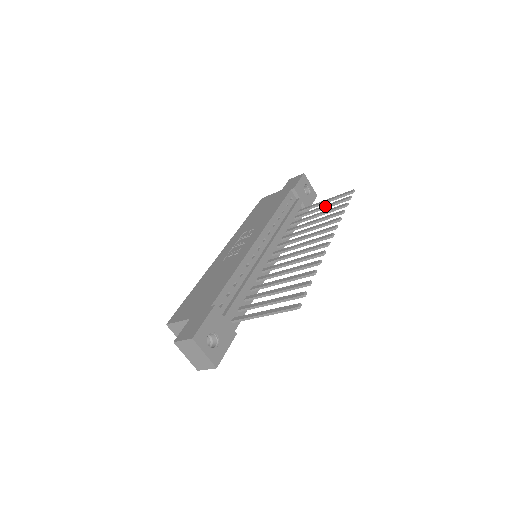
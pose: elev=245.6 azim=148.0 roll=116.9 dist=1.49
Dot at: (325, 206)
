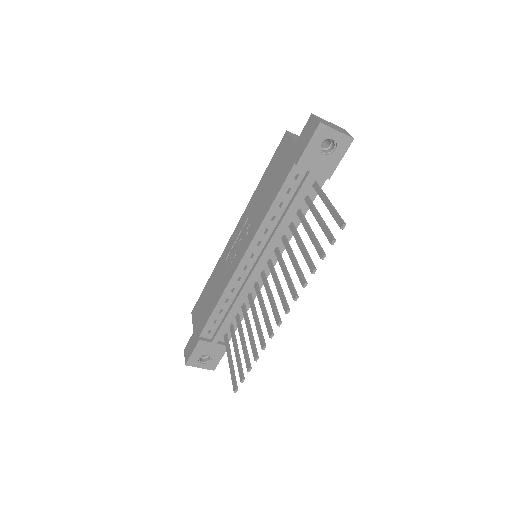
Dot at: (318, 223)
